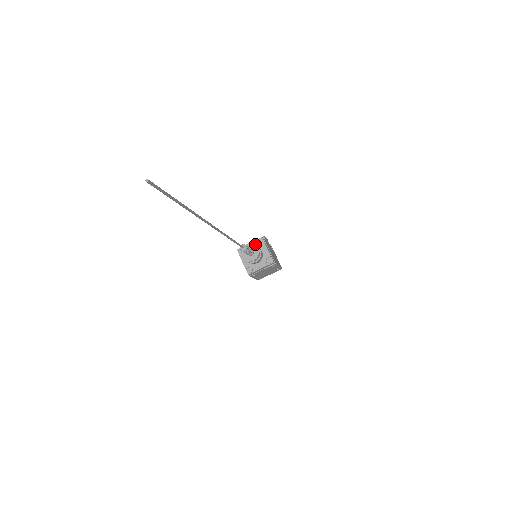
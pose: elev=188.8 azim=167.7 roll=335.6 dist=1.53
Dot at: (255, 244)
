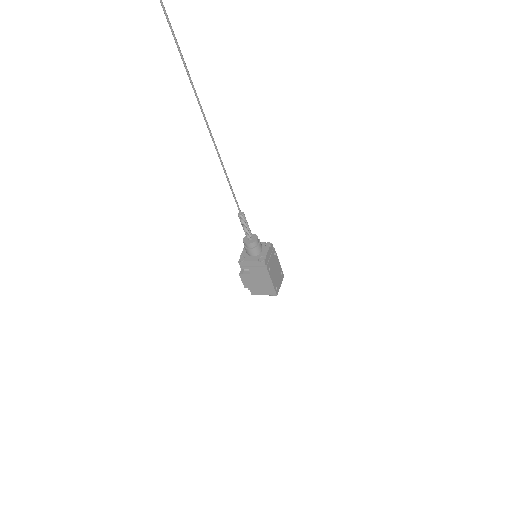
Dot at: occluded
